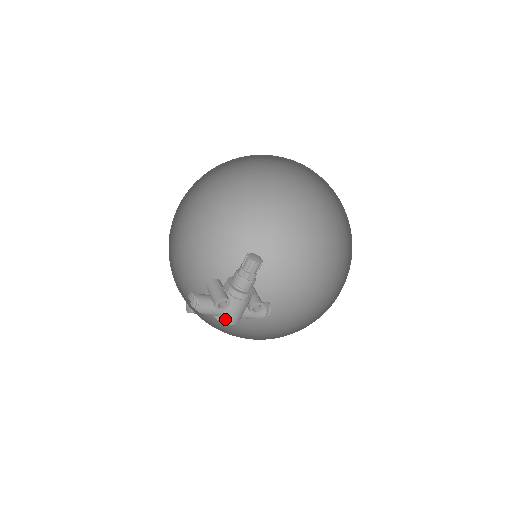
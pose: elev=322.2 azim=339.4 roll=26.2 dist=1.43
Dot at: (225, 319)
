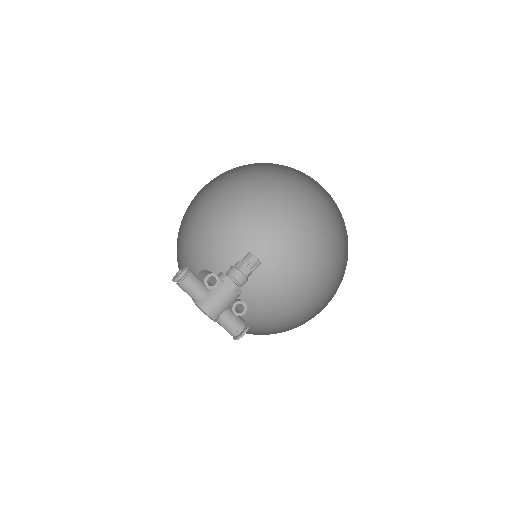
Dot at: (206, 305)
